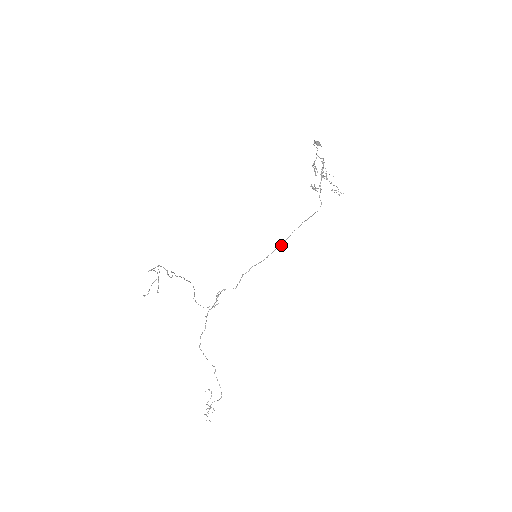
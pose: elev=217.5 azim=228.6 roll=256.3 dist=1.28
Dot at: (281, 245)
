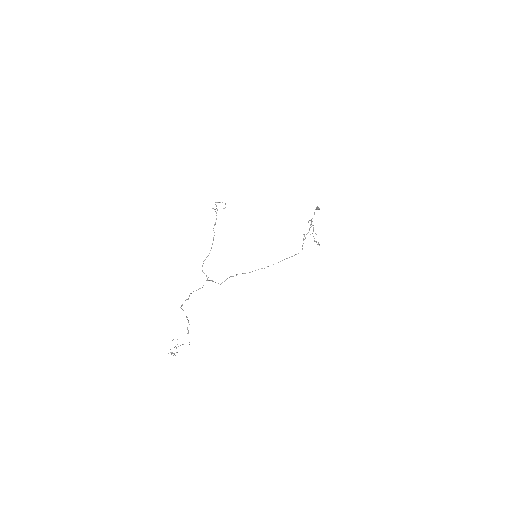
Dot at: occluded
